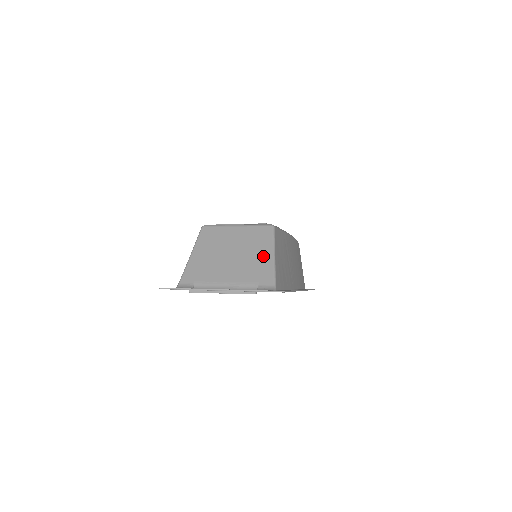
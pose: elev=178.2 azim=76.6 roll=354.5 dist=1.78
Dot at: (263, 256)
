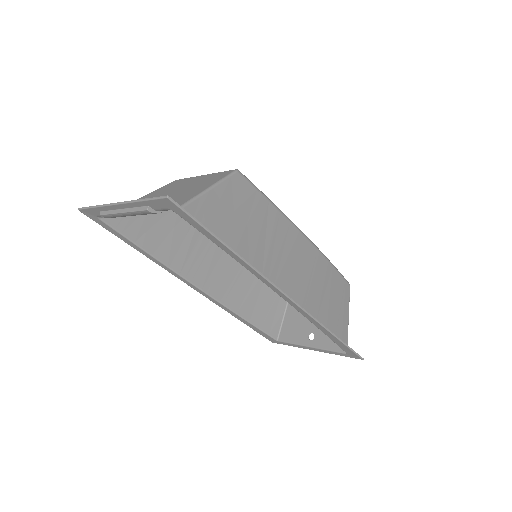
Dot at: (198, 189)
